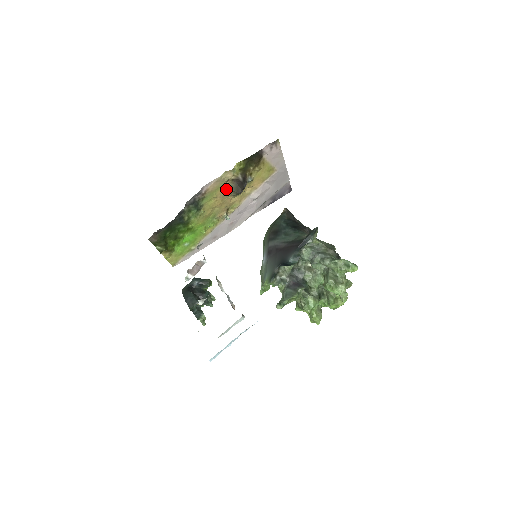
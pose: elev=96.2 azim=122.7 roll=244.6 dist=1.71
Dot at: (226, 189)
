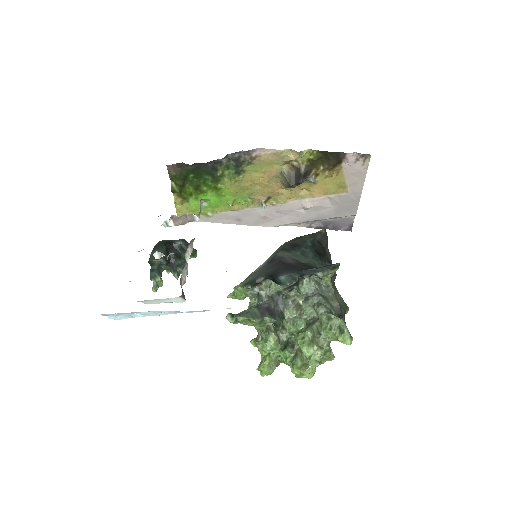
Dot at: (280, 171)
